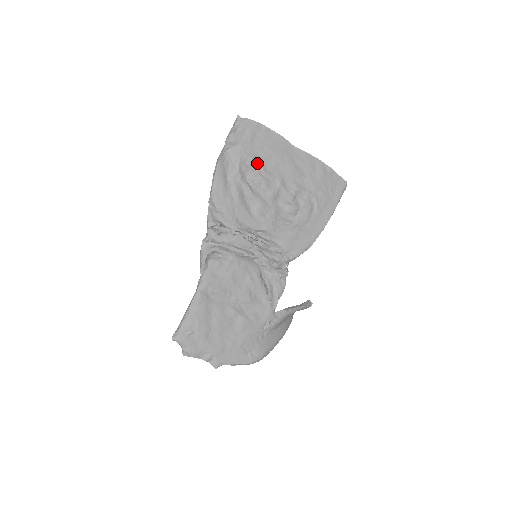
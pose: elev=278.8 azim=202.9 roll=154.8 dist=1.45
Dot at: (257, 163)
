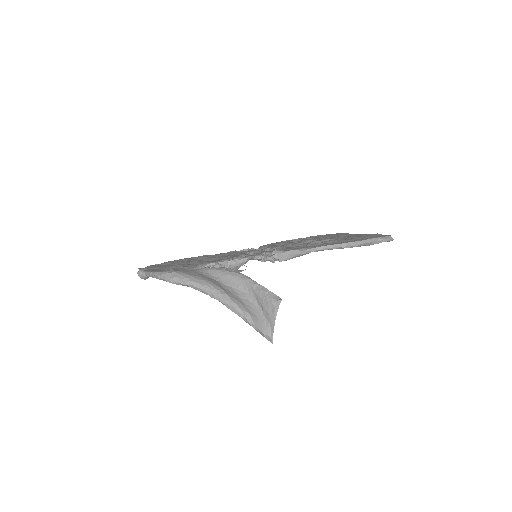
Dot at: occluded
